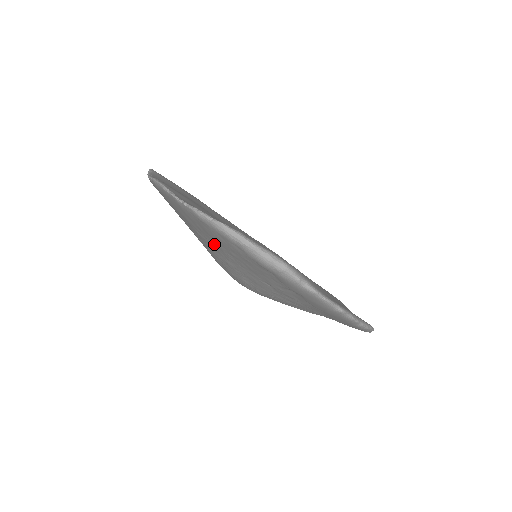
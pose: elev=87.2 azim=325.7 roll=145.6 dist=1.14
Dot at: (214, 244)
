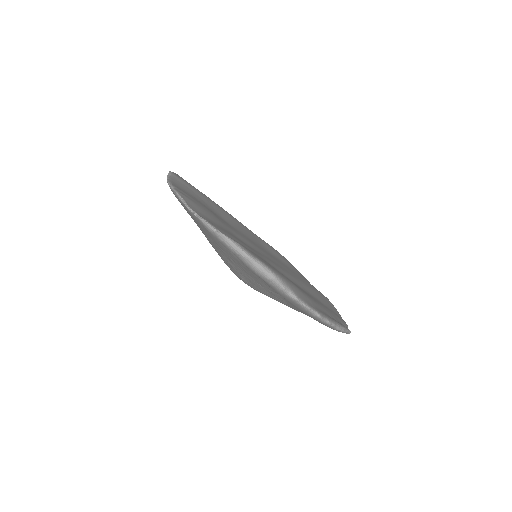
Dot at: (218, 247)
